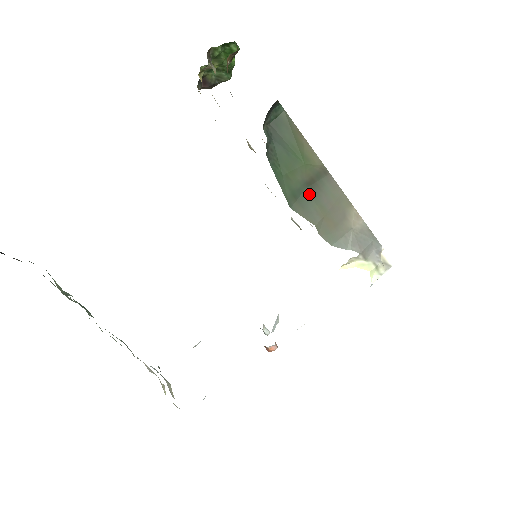
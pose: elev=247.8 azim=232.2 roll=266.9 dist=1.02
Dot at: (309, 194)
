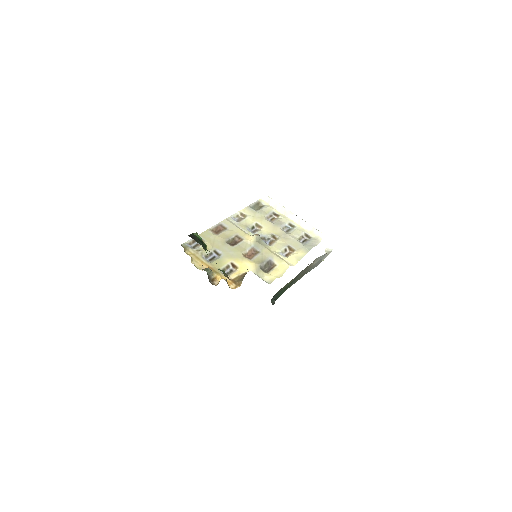
Dot at: (293, 282)
